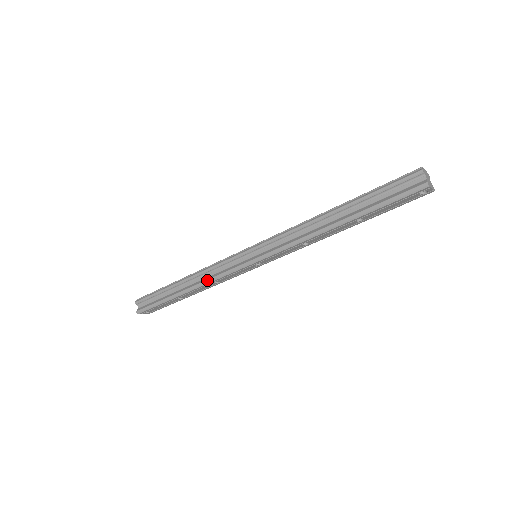
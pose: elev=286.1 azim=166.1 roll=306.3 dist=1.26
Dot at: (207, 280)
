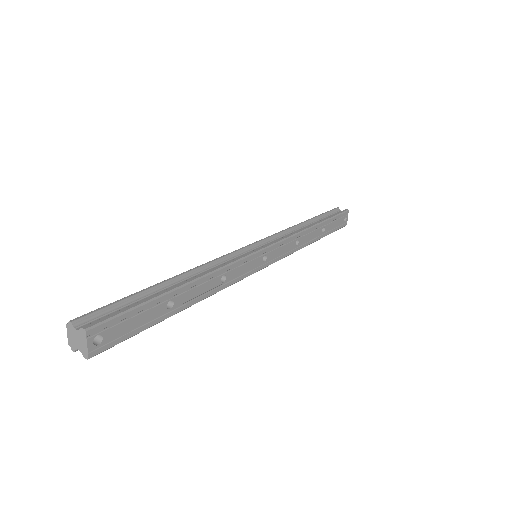
Dot at: occluded
